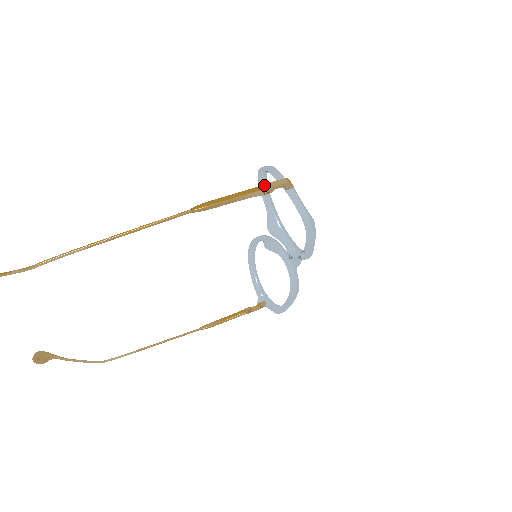
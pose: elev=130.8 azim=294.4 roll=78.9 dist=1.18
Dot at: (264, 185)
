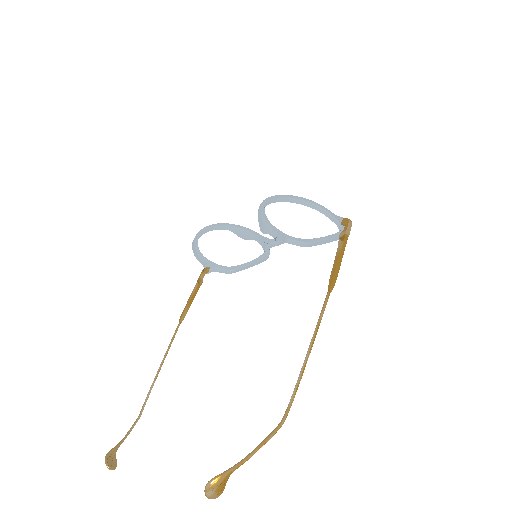
Dot at: (346, 236)
